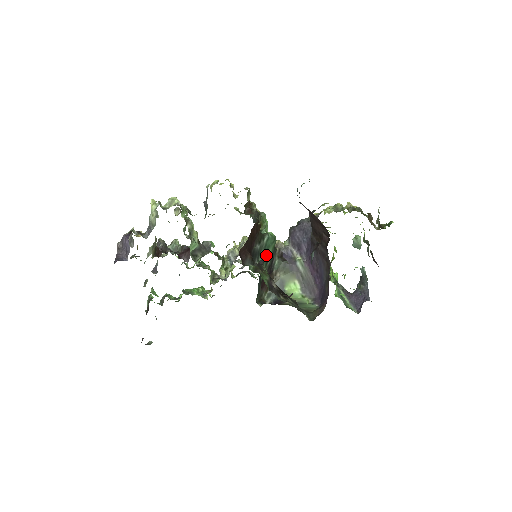
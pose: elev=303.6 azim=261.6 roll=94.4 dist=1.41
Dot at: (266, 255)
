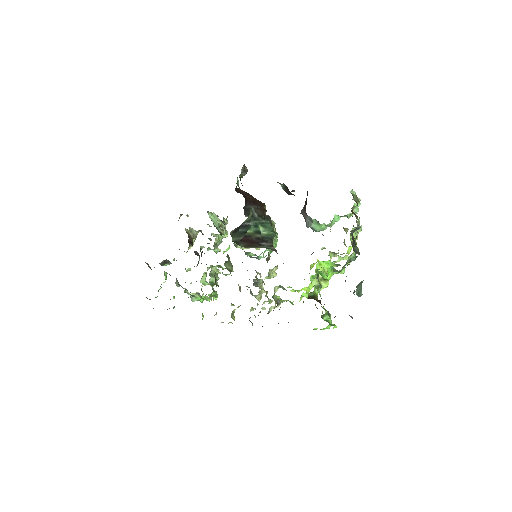
Dot at: (260, 229)
